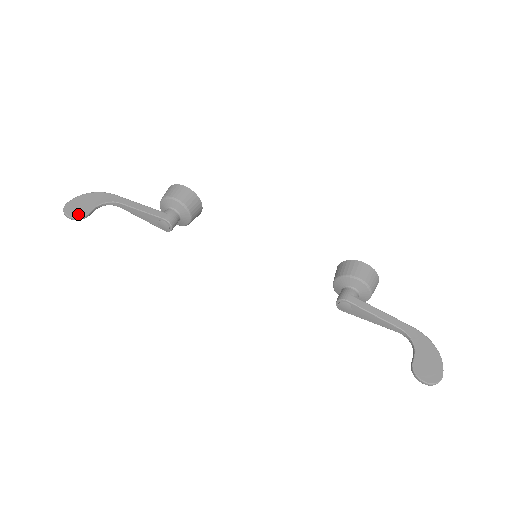
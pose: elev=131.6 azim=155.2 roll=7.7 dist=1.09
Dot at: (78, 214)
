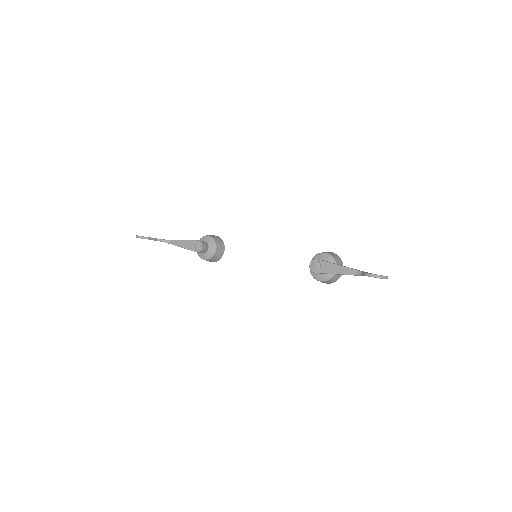
Dot at: occluded
